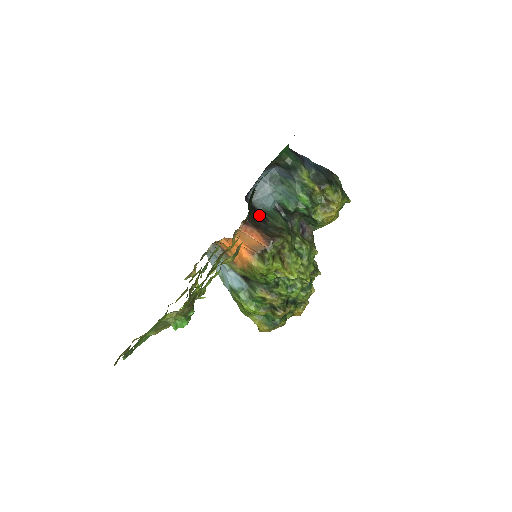
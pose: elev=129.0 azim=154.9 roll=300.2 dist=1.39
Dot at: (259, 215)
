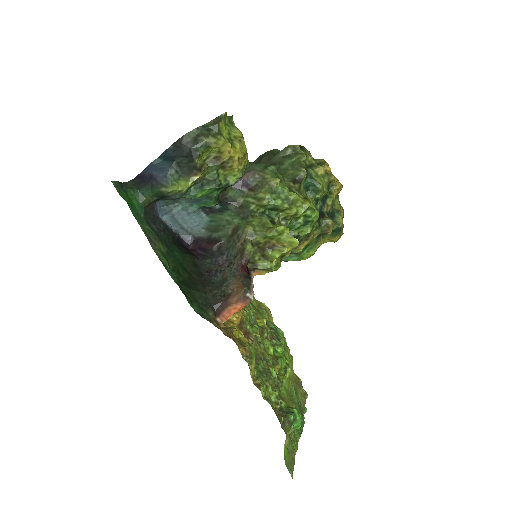
Dot at: (211, 253)
